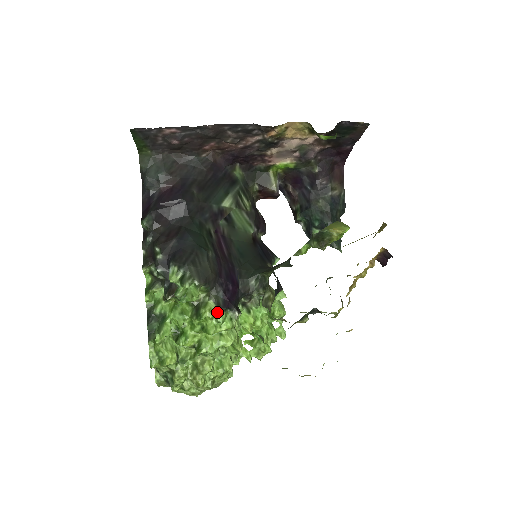
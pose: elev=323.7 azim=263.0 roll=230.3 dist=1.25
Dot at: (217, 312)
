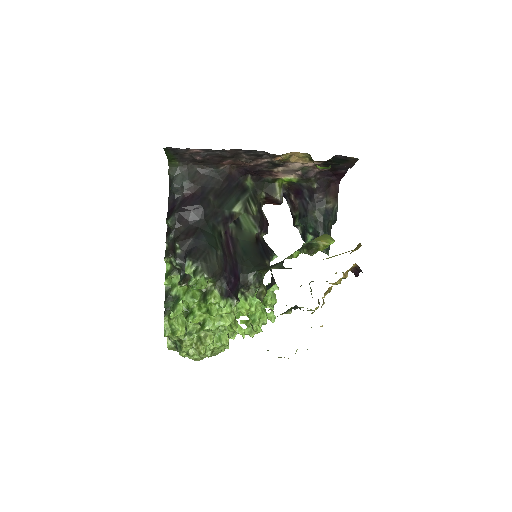
Dot at: (220, 299)
